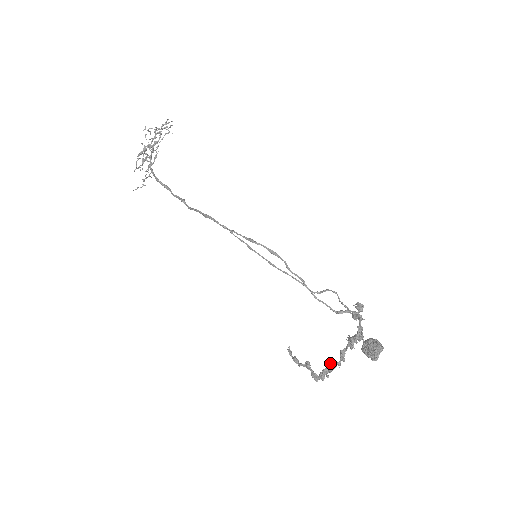
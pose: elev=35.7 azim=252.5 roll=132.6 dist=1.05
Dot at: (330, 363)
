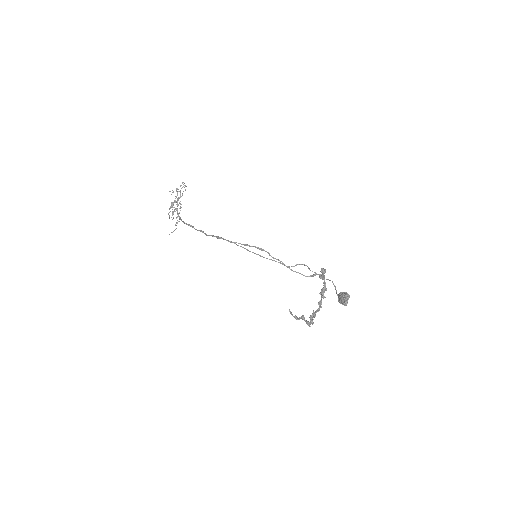
Dot at: (313, 311)
